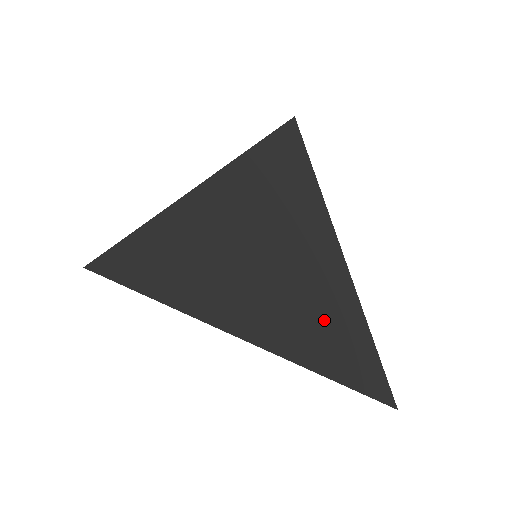
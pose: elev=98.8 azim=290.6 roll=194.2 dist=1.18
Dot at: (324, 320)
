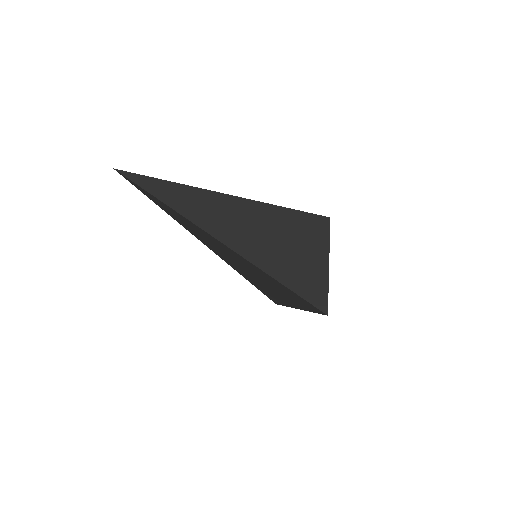
Dot at: (268, 292)
